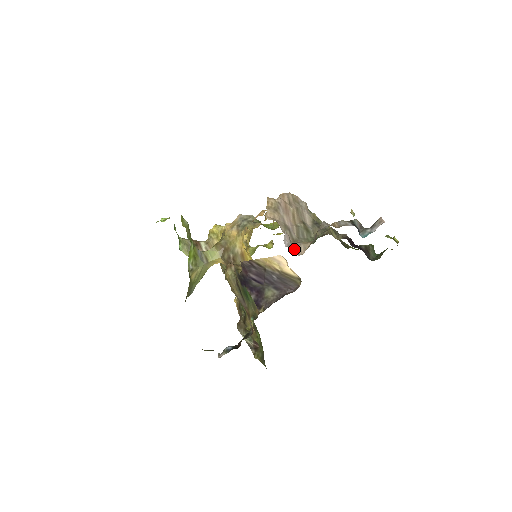
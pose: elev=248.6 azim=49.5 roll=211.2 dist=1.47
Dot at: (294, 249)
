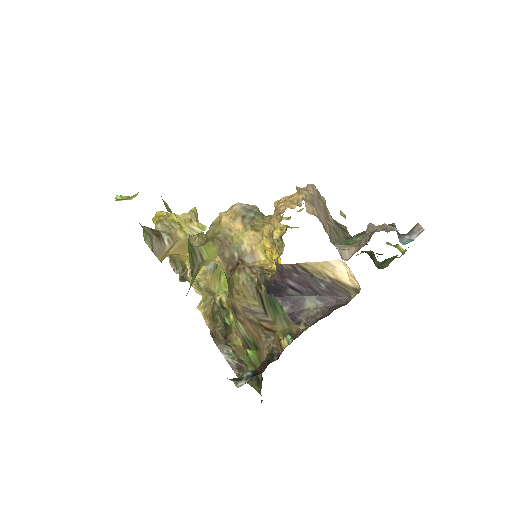
Dot at: (340, 253)
